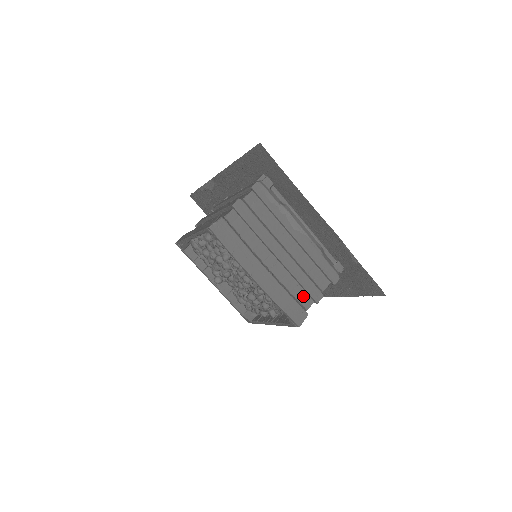
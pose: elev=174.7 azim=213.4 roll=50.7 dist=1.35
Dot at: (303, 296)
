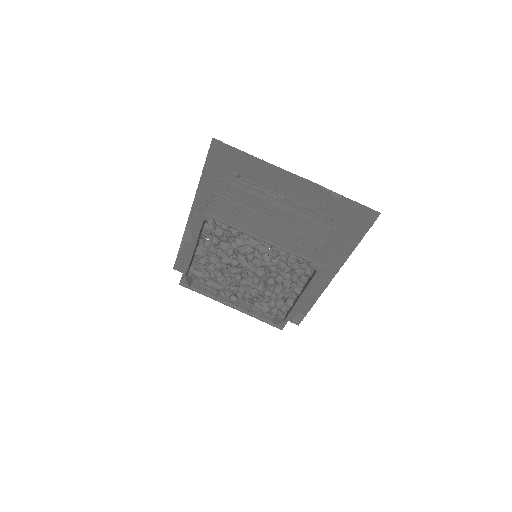
Dot at: (313, 244)
